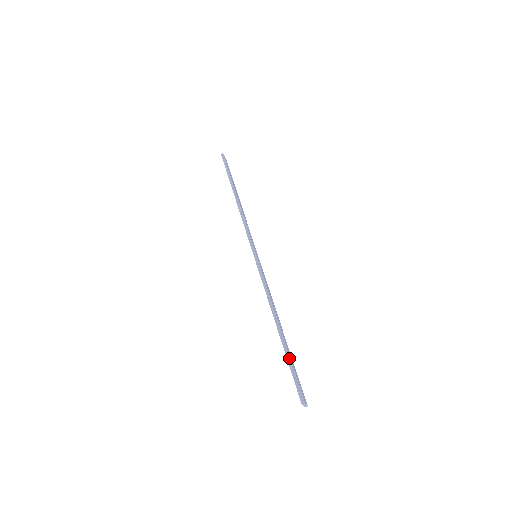
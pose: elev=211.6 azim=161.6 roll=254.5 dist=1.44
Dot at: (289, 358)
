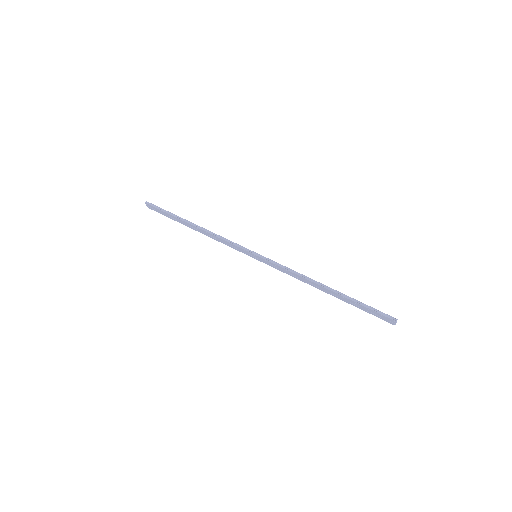
Dot at: (357, 301)
